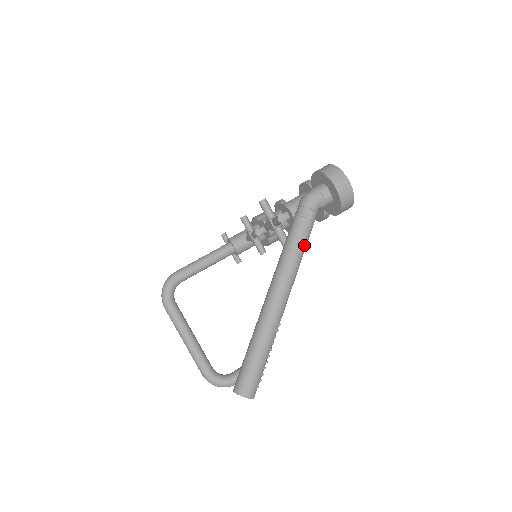
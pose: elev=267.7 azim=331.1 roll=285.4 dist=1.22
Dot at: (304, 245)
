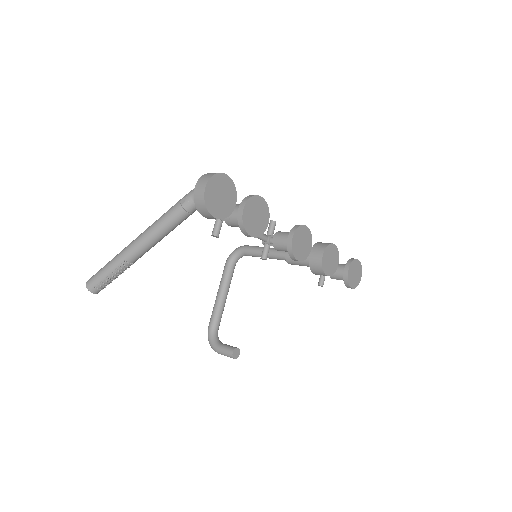
Dot at: (168, 221)
